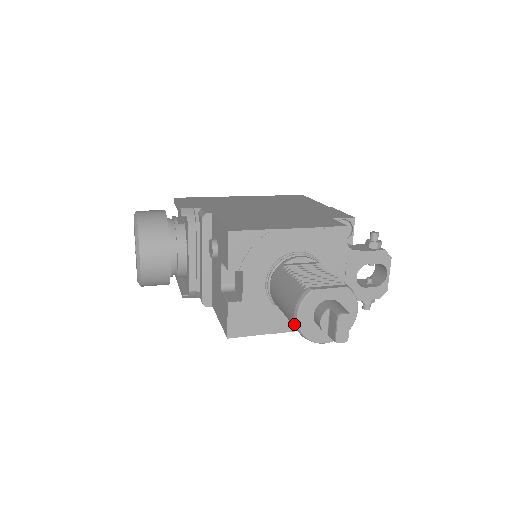
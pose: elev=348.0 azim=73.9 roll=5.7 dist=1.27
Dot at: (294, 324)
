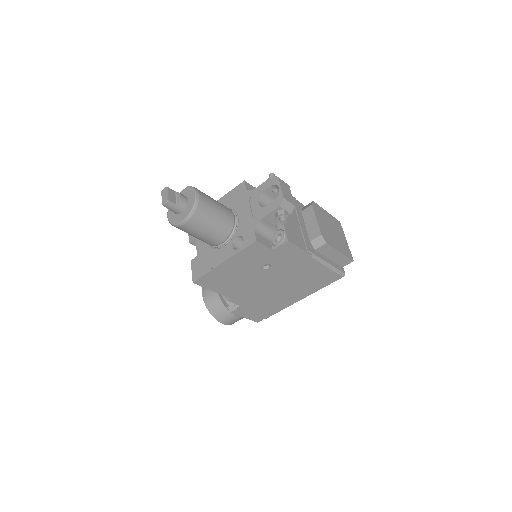
Dot at: occluded
